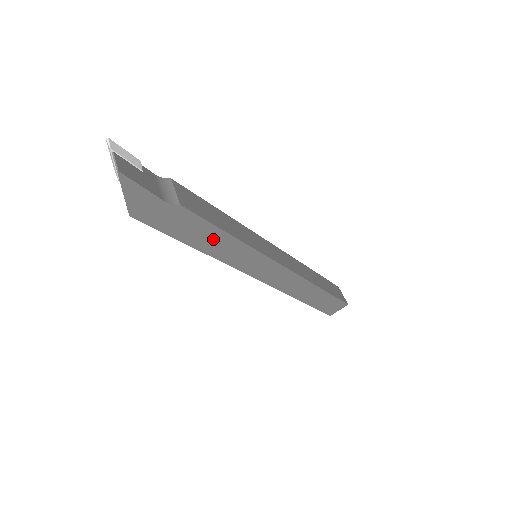
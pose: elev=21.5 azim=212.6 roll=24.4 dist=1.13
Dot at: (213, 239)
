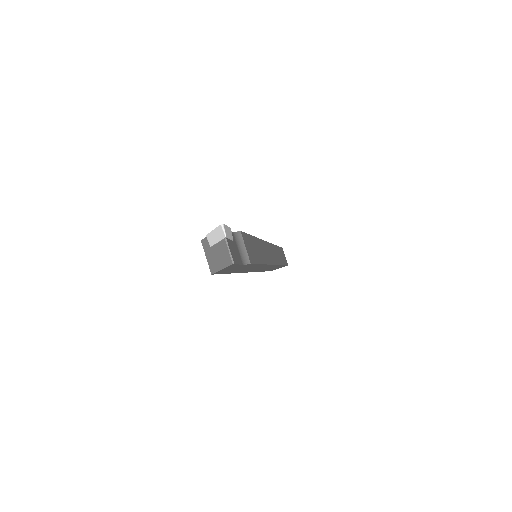
Dot at: occluded
